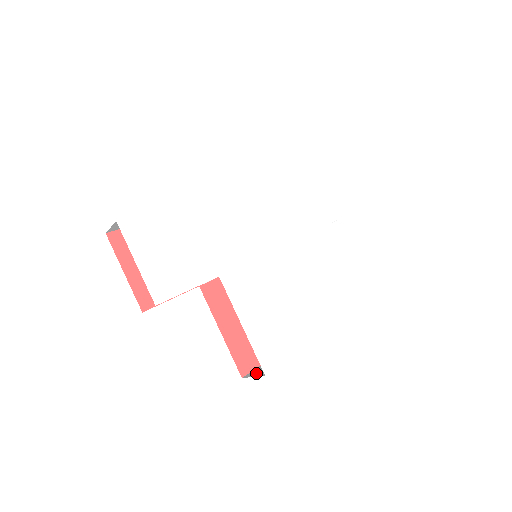
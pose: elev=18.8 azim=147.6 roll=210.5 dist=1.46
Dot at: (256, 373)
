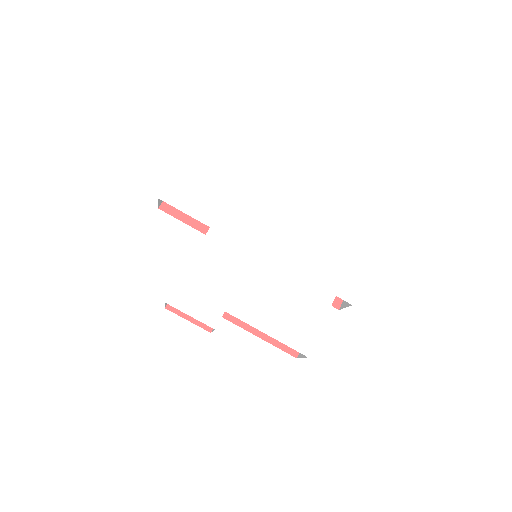
Dot at: occluded
